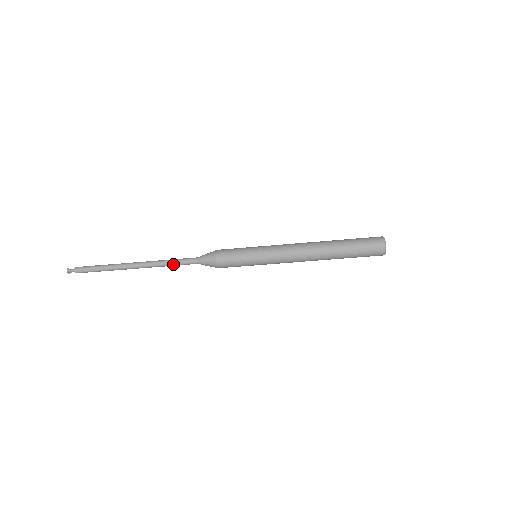
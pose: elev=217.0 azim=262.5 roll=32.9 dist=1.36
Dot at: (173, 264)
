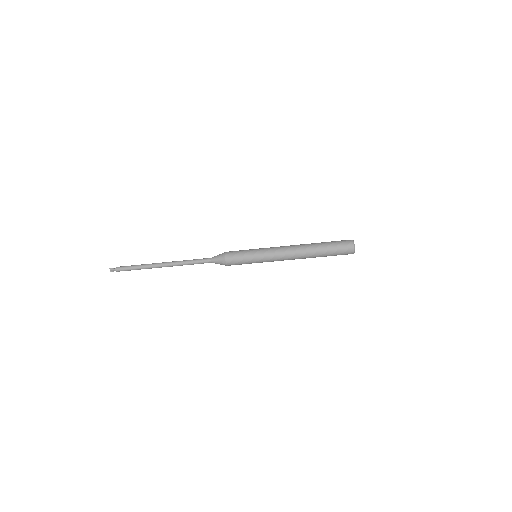
Dot at: (192, 263)
